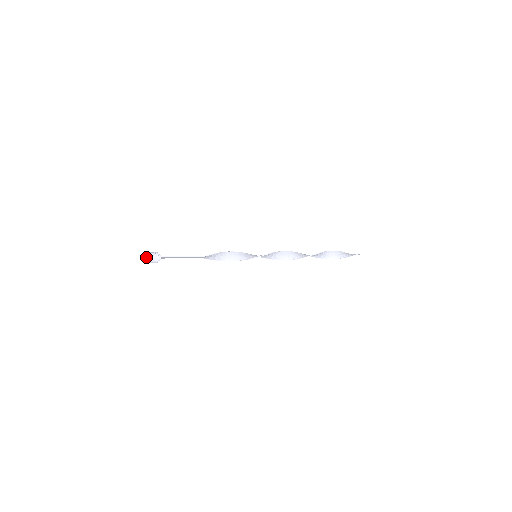
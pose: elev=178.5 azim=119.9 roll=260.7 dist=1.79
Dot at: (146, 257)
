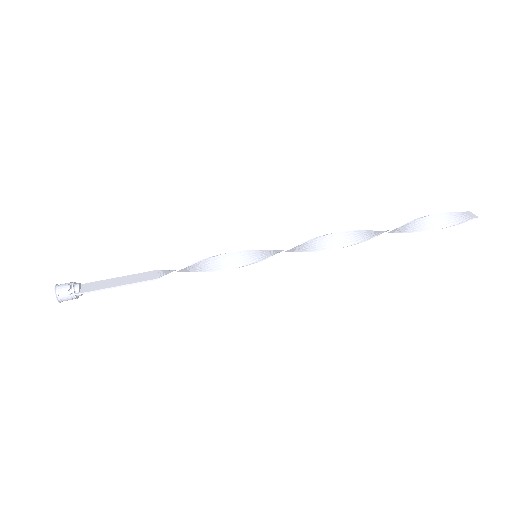
Dot at: occluded
